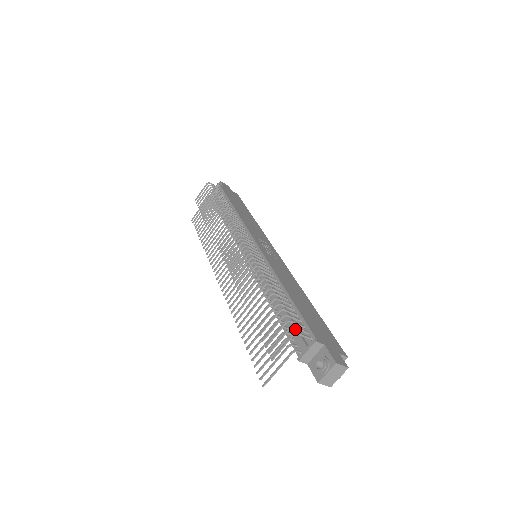
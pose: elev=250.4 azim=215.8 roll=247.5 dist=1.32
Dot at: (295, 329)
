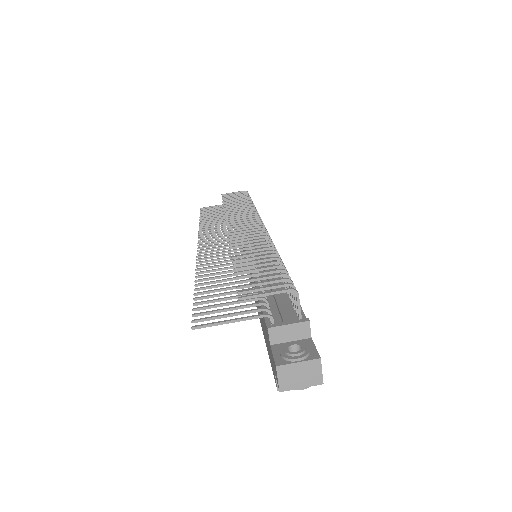
Dot at: (283, 303)
